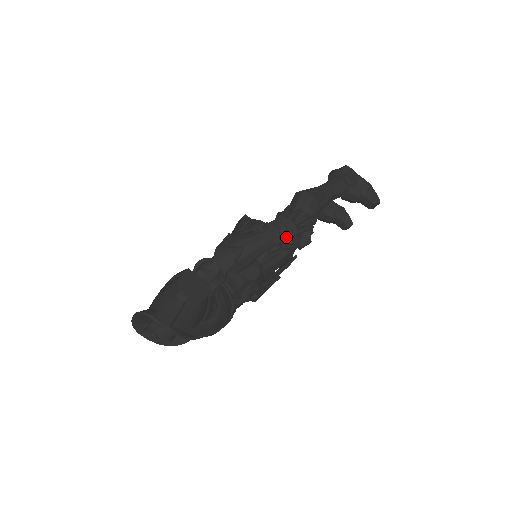
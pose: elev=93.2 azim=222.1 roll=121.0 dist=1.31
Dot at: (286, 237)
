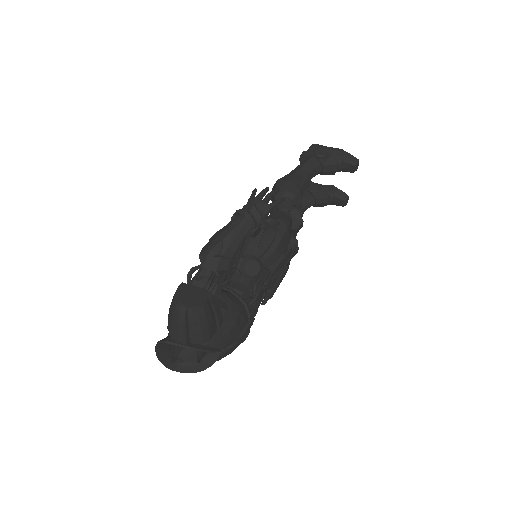
Dot at: (259, 215)
